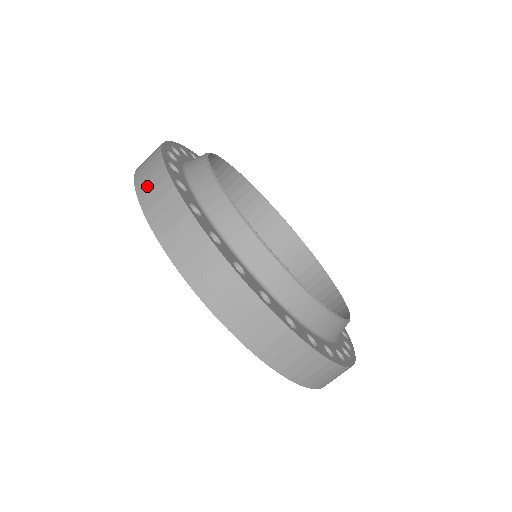
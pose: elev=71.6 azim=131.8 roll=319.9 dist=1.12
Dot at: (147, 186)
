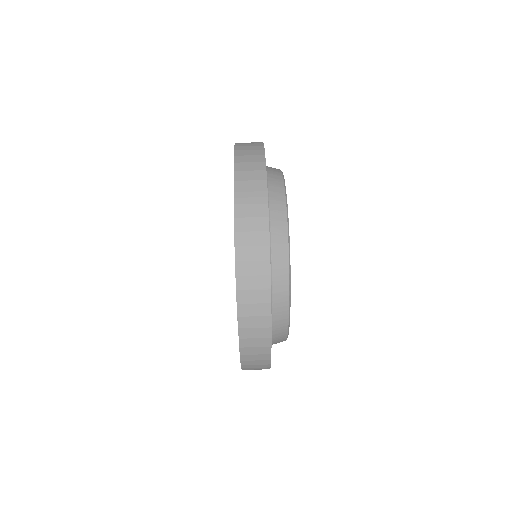
Dot at: (245, 143)
